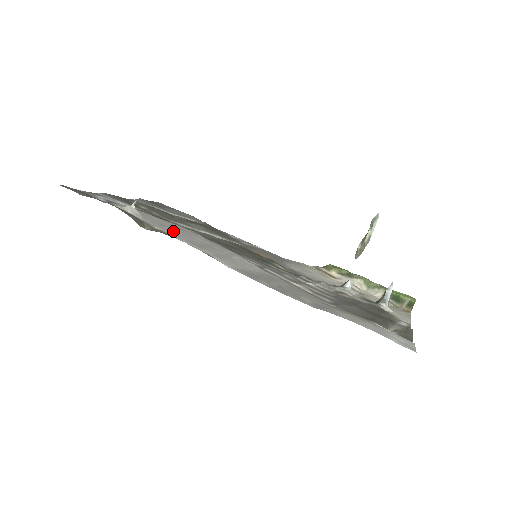
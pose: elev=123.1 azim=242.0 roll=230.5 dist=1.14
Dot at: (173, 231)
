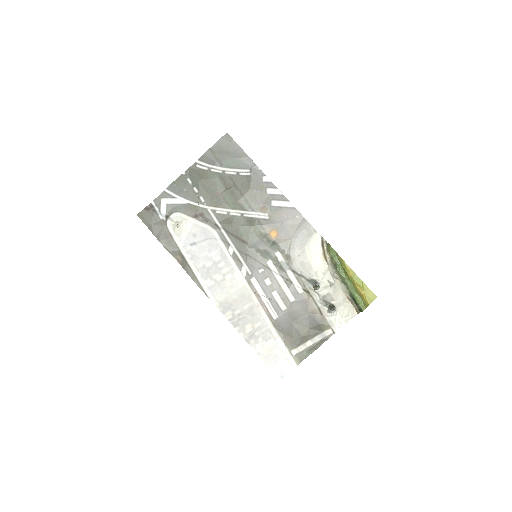
Dot at: (196, 253)
